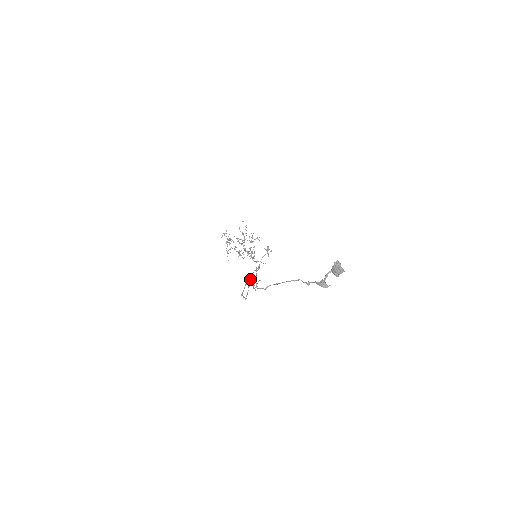
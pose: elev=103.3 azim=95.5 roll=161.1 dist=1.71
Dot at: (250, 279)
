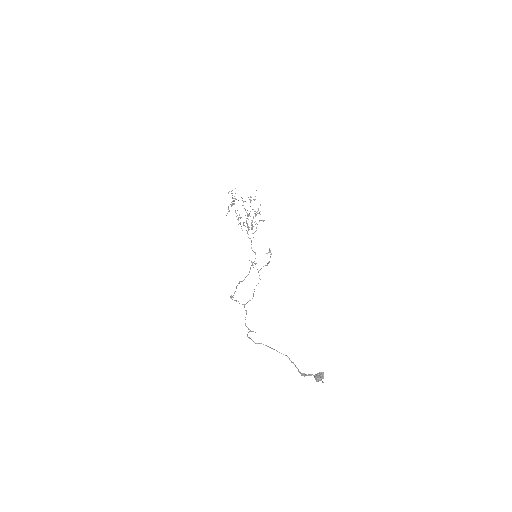
Dot at: (245, 304)
